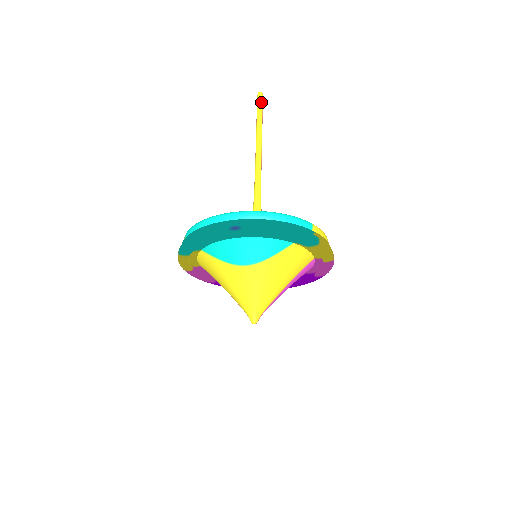
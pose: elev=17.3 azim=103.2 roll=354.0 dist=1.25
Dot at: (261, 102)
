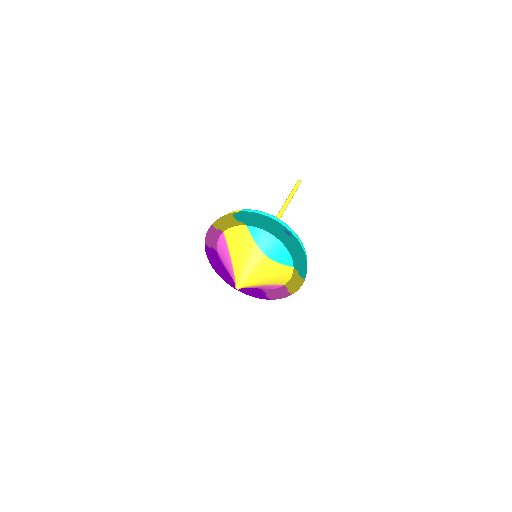
Dot at: occluded
